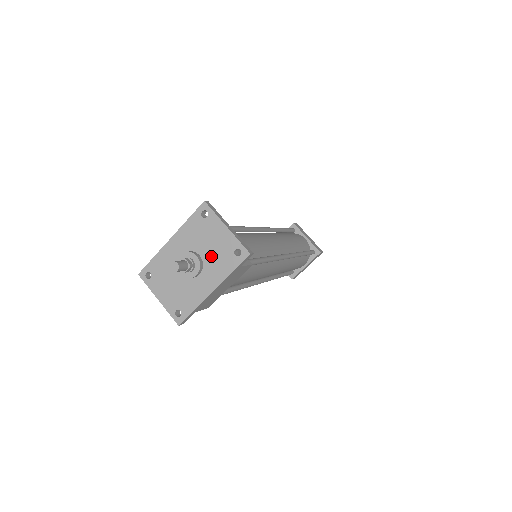
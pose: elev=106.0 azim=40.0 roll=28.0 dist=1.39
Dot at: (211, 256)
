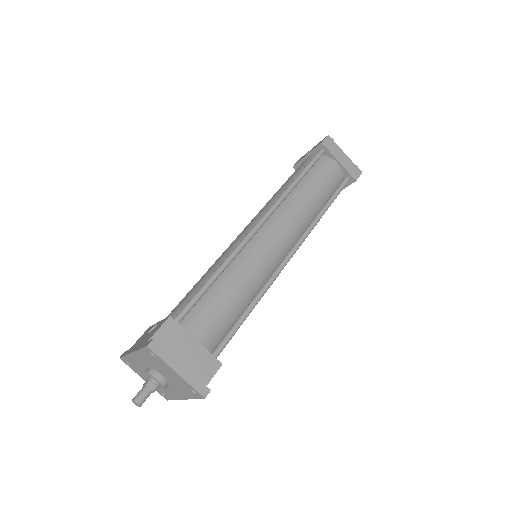
Dot at: (172, 381)
